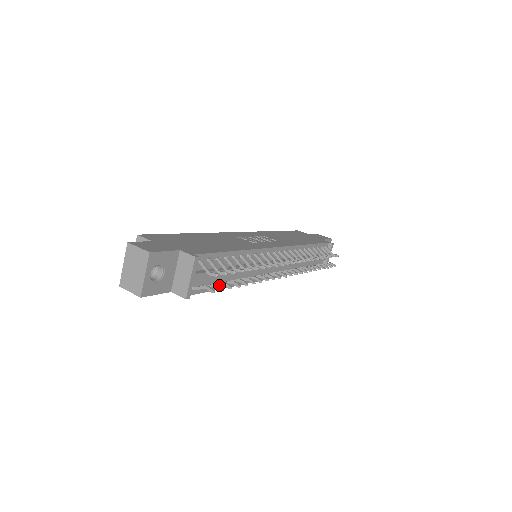
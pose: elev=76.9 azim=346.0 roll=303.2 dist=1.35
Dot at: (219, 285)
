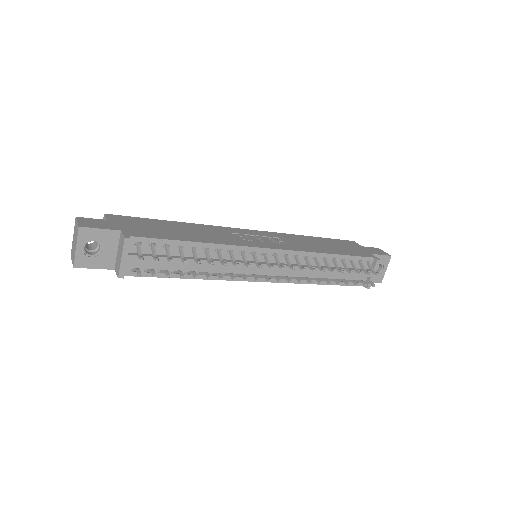
Dot at: (154, 271)
